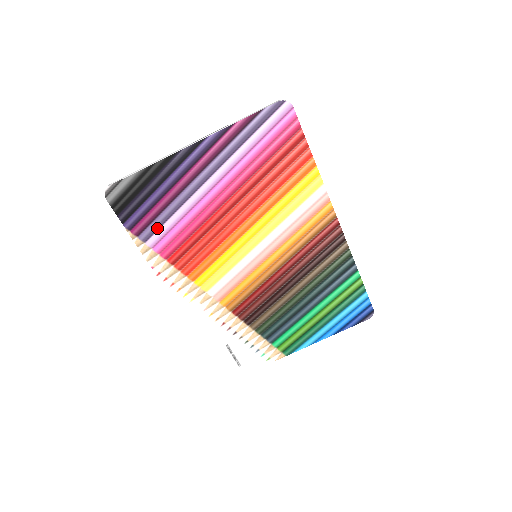
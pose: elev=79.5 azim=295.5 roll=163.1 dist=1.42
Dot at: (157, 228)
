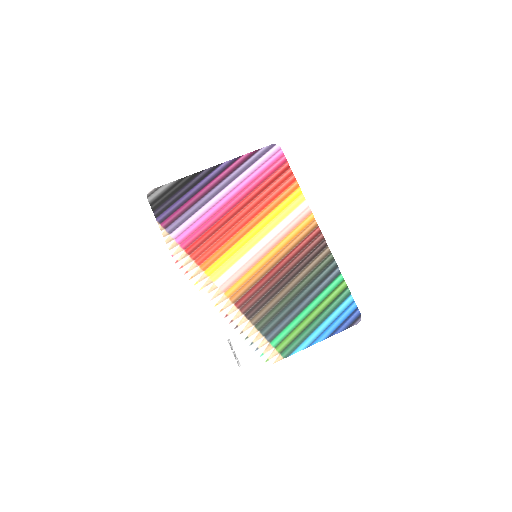
Dot at: (181, 223)
